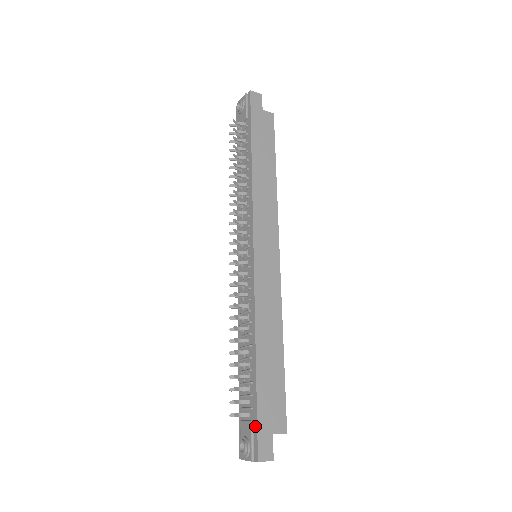
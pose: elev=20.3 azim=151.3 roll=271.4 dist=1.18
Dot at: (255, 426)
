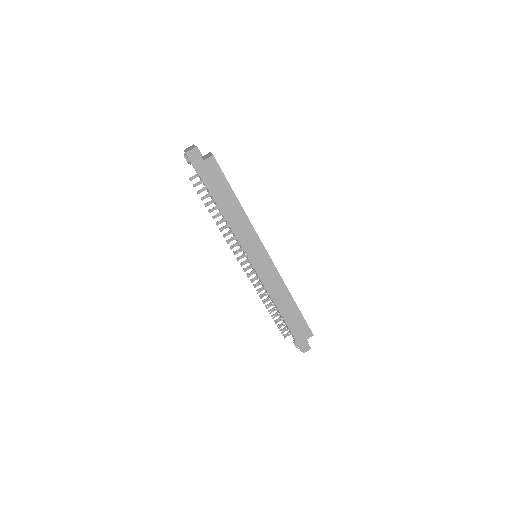
Dot at: (296, 341)
